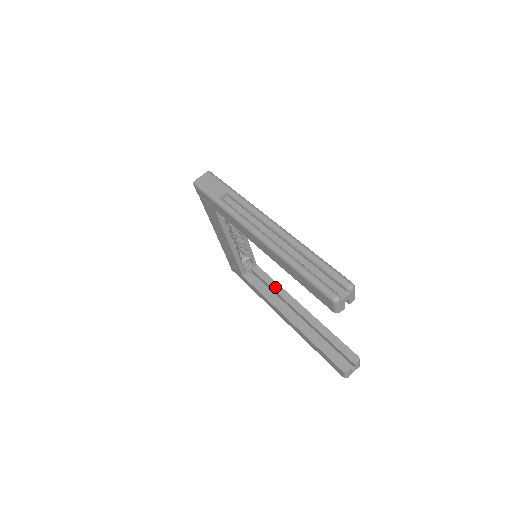
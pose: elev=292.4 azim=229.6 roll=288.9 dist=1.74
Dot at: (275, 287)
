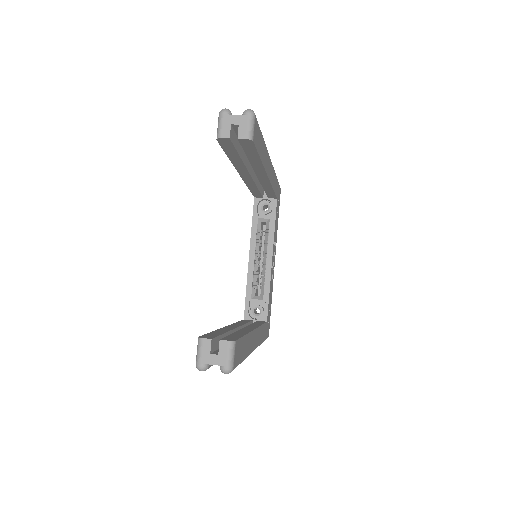
Dot at: (256, 324)
